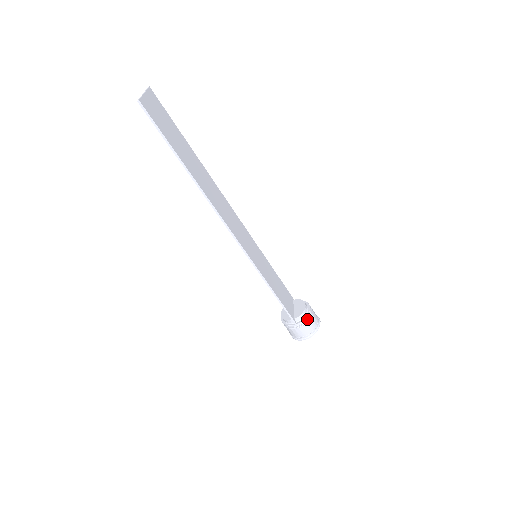
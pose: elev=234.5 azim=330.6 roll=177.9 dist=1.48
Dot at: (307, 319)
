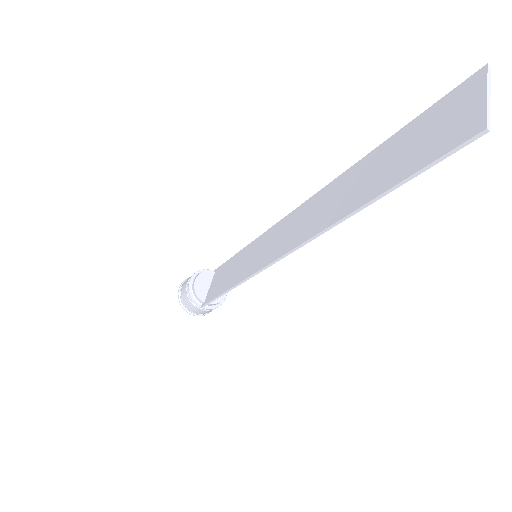
Dot at: (215, 308)
